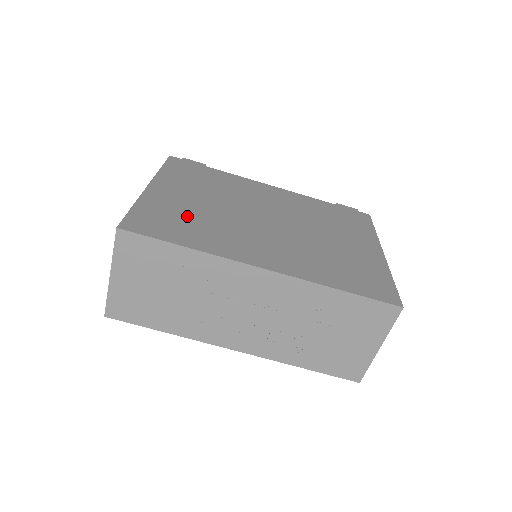
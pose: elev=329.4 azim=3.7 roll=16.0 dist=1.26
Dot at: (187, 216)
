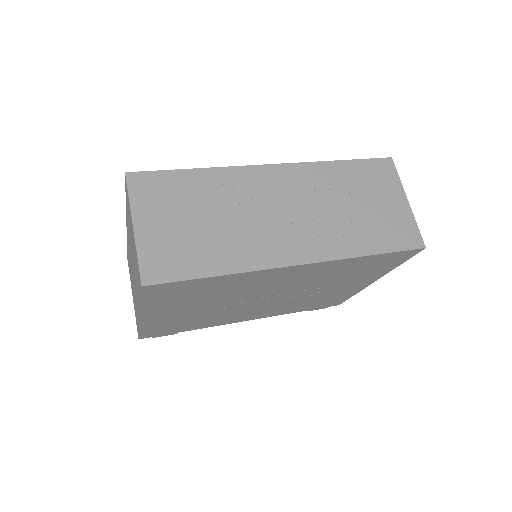
Dot at: occluded
